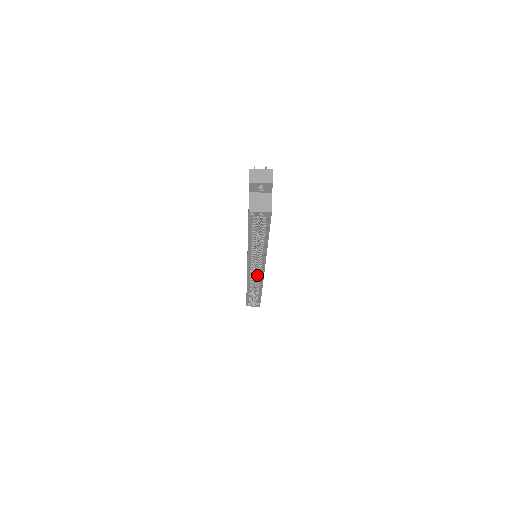
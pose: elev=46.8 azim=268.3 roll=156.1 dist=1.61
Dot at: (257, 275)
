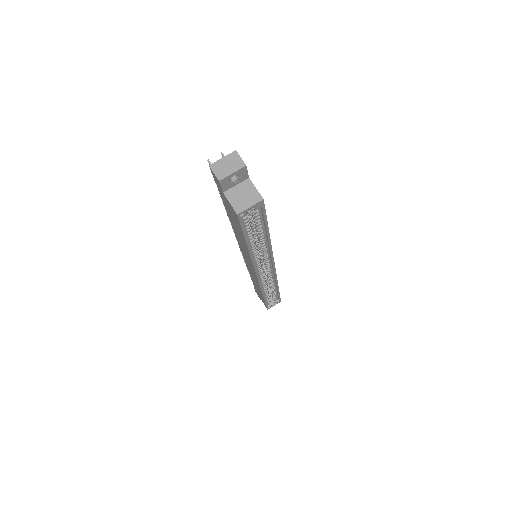
Dot at: (268, 275)
